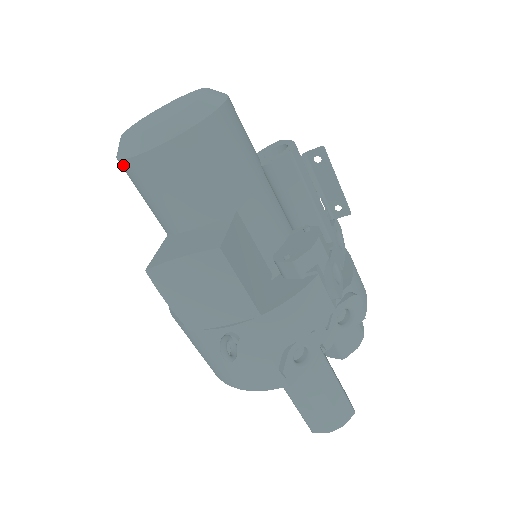
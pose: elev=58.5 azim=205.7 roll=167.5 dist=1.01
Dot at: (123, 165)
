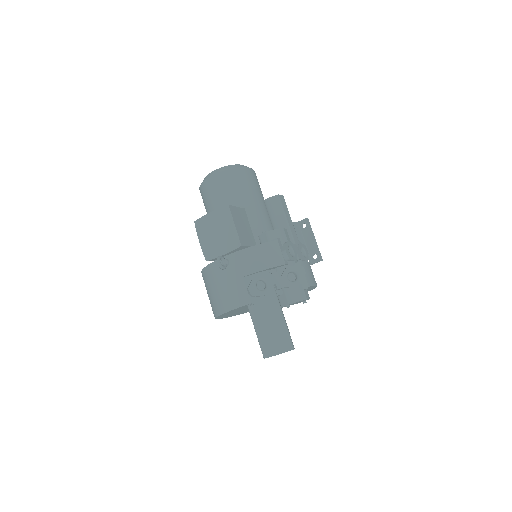
Dot at: (201, 188)
